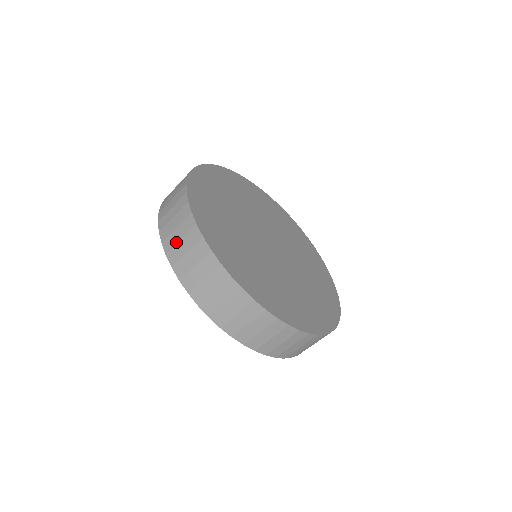
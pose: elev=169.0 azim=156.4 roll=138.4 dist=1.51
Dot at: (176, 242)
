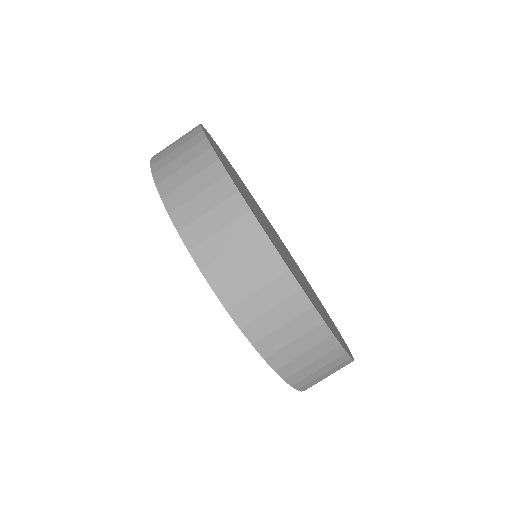
Dot at: (261, 311)
